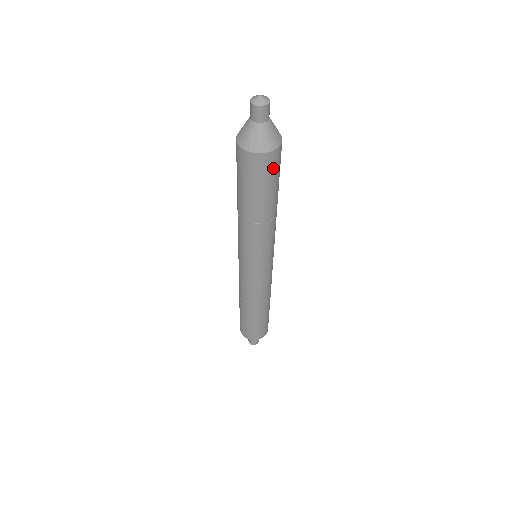
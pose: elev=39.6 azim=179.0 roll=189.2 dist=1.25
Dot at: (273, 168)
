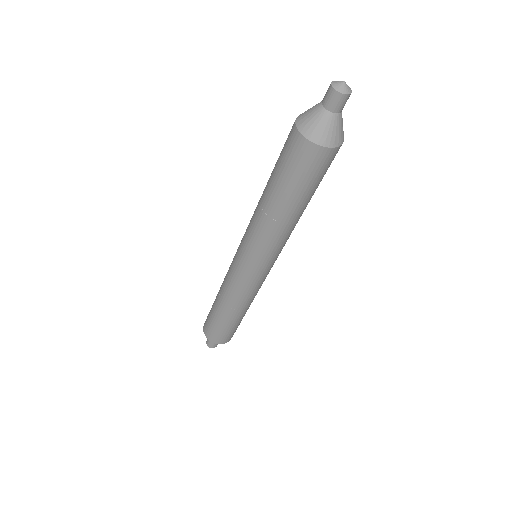
Dot at: (332, 160)
